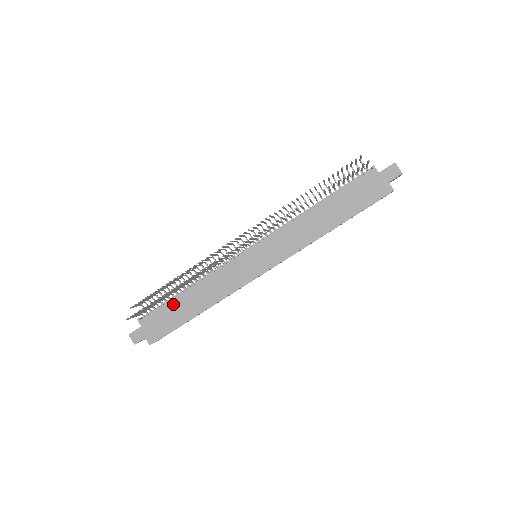
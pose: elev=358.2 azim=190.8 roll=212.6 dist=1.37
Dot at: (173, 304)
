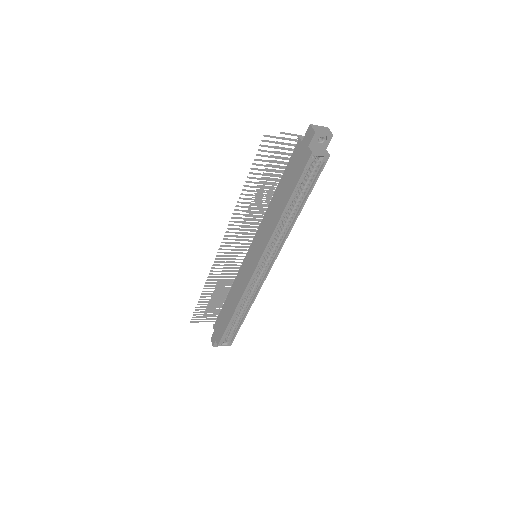
Dot at: (223, 309)
